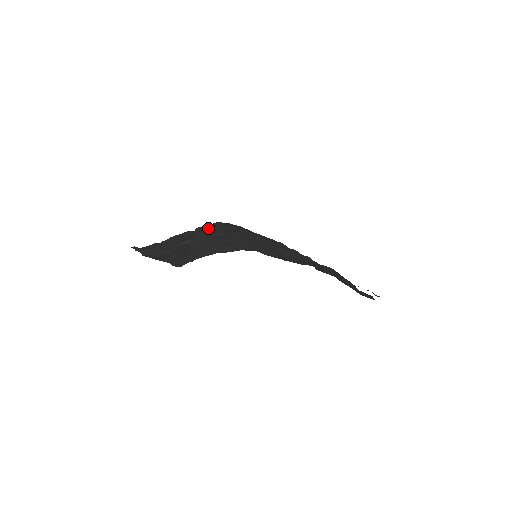
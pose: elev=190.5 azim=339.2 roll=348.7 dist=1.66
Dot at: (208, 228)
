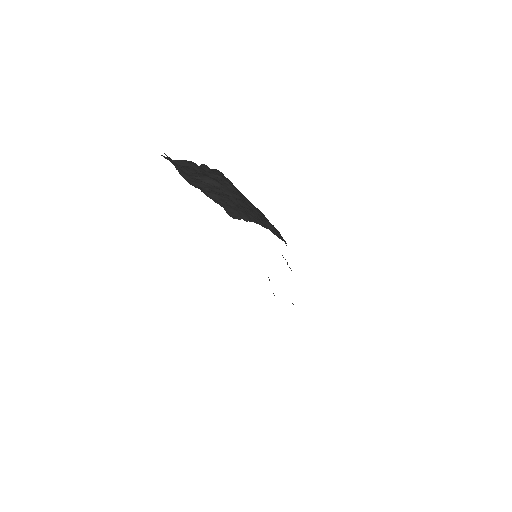
Dot at: (222, 176)
